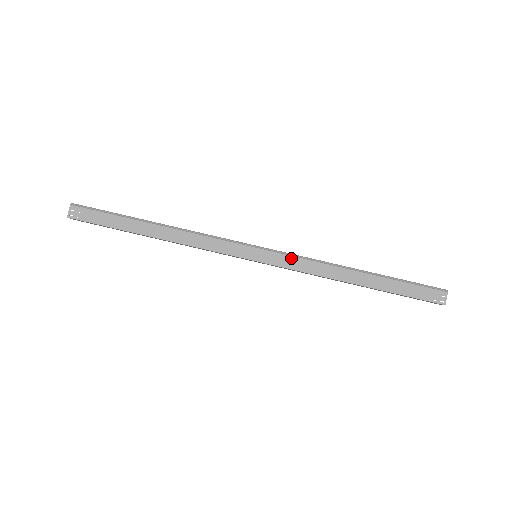
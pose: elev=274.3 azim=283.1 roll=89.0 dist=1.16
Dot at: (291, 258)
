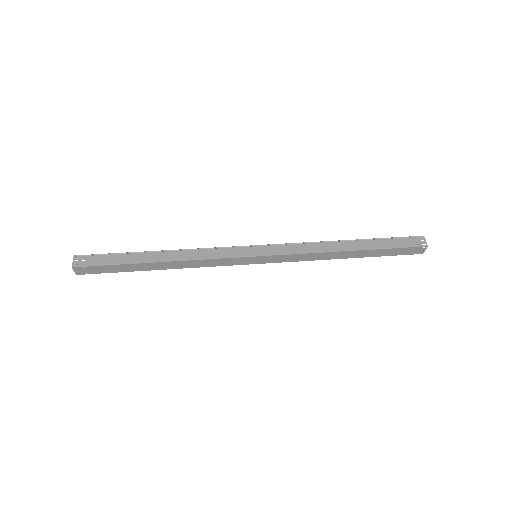
Dot at: (287, 246)
